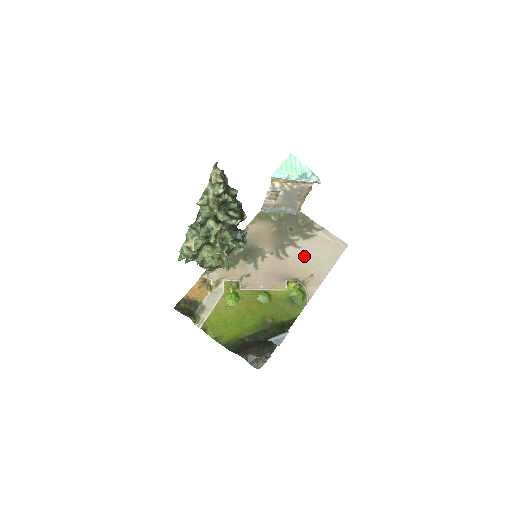
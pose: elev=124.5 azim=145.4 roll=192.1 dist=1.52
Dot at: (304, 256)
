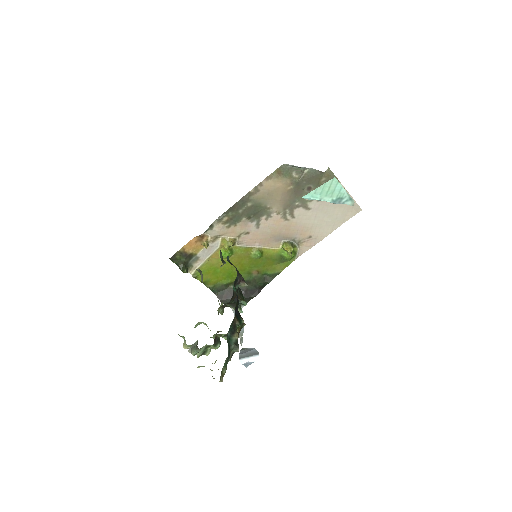
Dot at: (311, 218)
